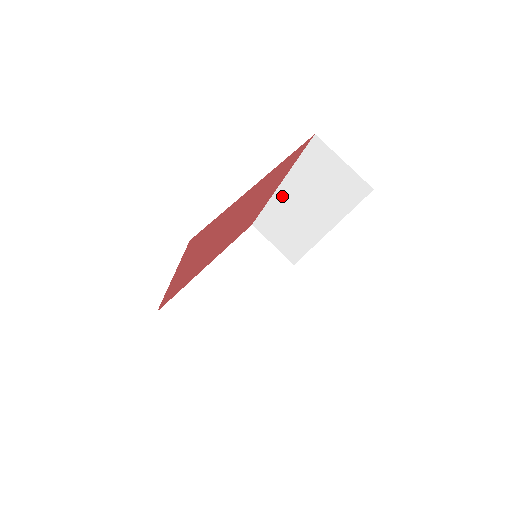
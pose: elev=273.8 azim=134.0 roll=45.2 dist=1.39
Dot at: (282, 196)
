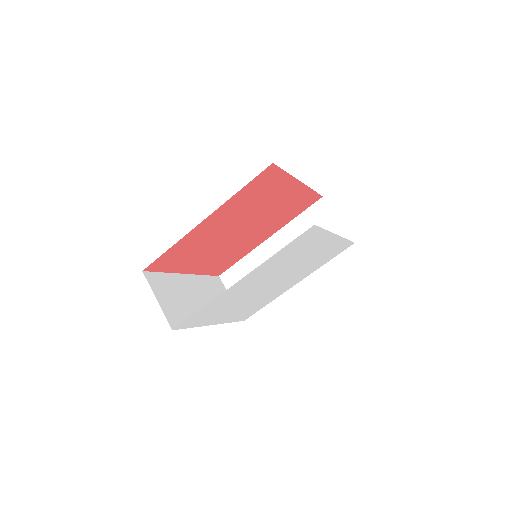
Dot at: (268, 247)
